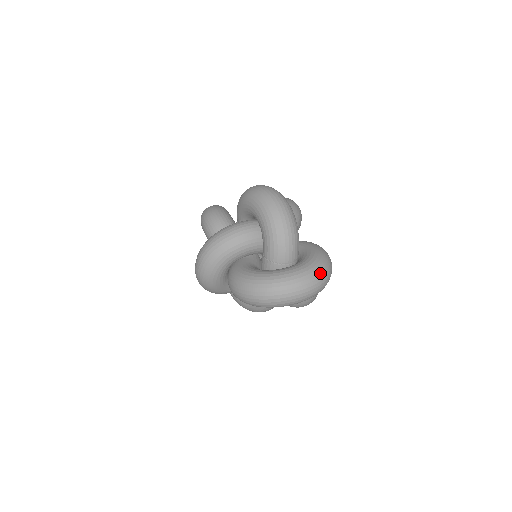
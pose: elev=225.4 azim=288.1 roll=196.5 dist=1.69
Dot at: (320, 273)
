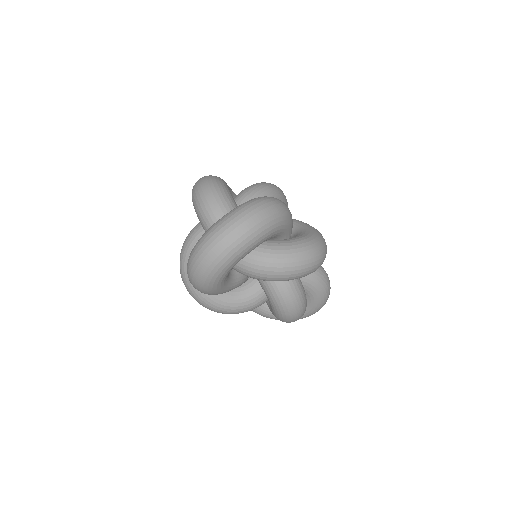
Dot at: (237, 213)
